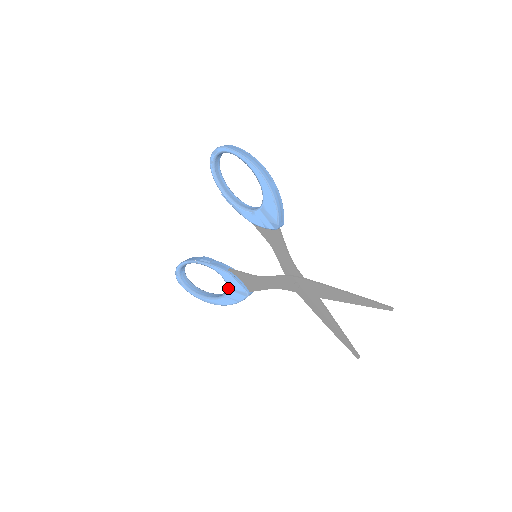
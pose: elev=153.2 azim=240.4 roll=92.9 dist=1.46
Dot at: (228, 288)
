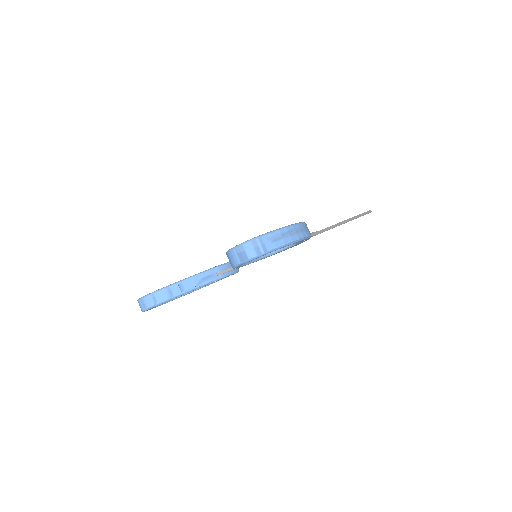
Dot at: occluded
